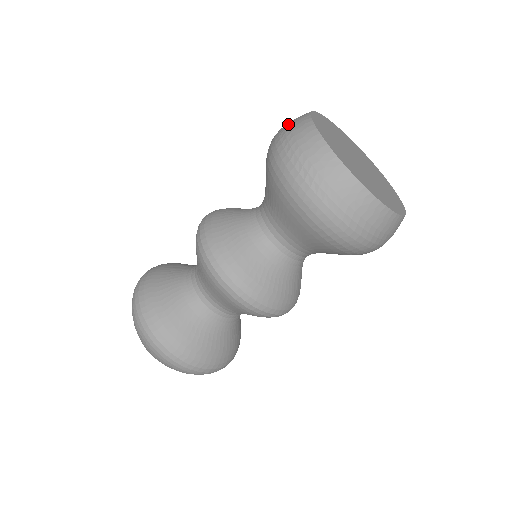
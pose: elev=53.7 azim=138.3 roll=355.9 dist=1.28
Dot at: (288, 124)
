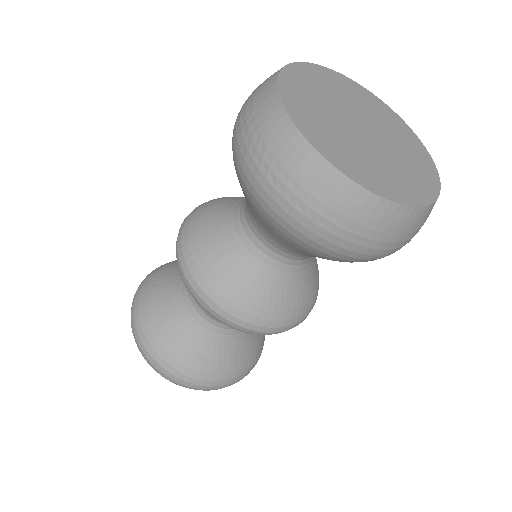
Dot at: (249, 107)
